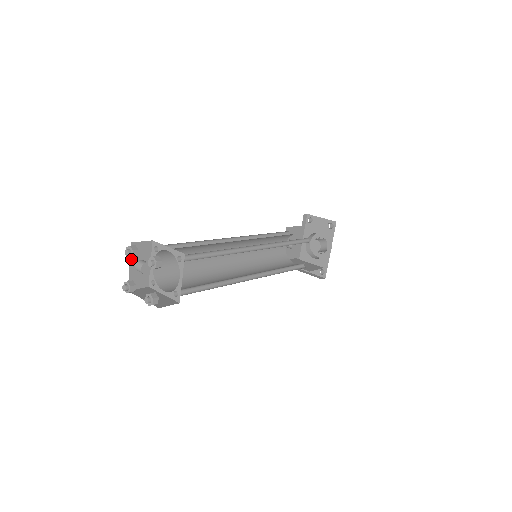
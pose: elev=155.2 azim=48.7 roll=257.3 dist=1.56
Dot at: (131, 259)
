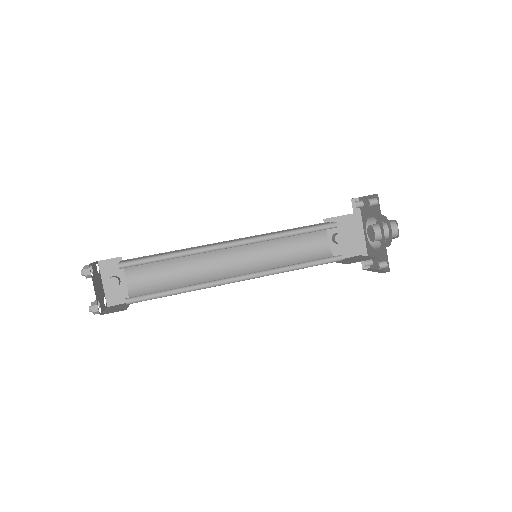
Dot at: (102, 276)
